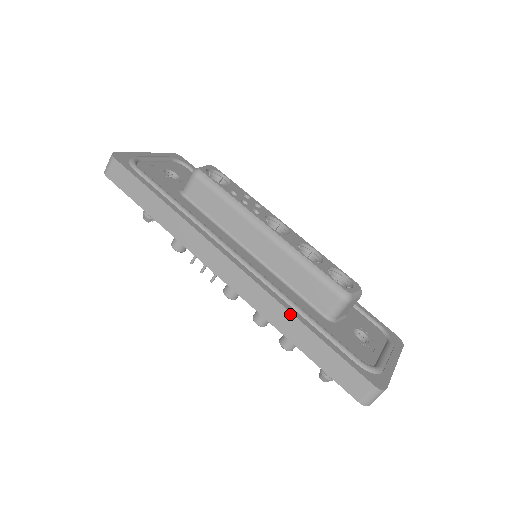
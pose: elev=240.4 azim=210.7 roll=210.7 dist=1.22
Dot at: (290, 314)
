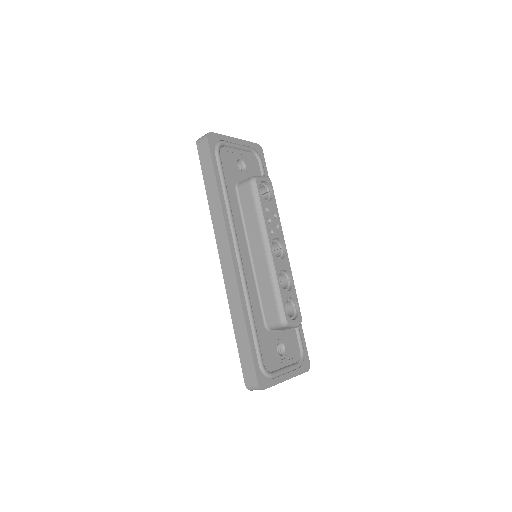
Dot at: (242, 310)
